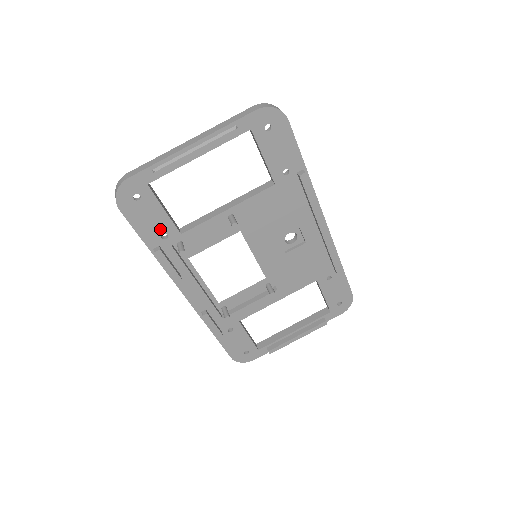
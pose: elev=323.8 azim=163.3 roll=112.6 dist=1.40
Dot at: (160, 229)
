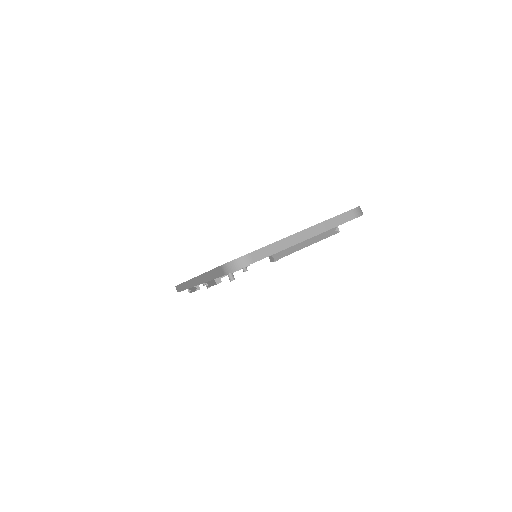
Dot at: occluded
